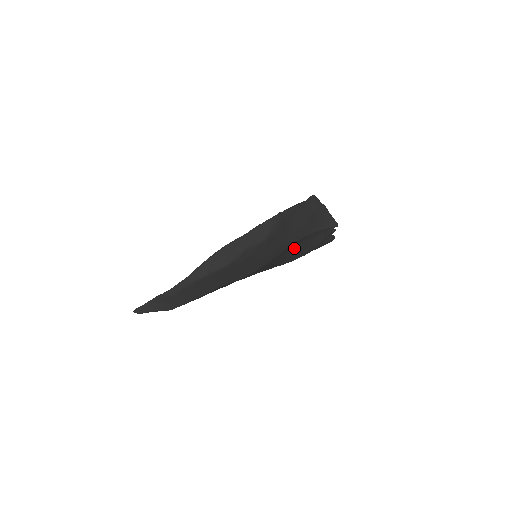
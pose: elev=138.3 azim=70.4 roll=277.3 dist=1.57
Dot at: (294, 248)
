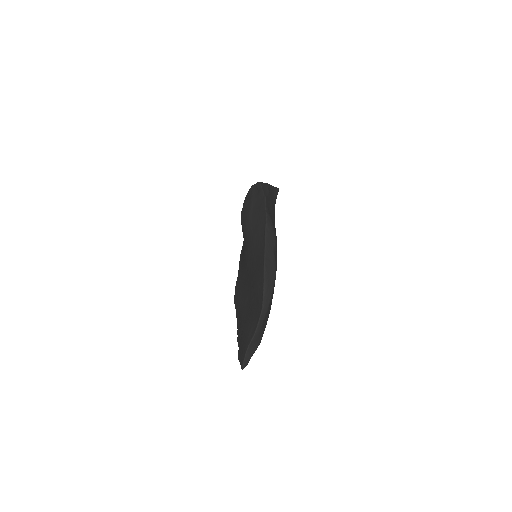
Dot at: occluded
